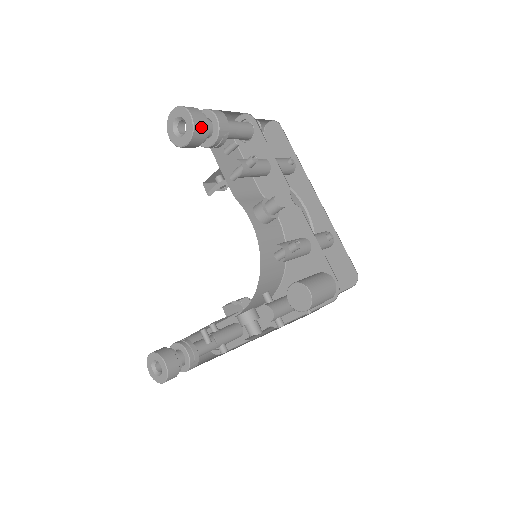
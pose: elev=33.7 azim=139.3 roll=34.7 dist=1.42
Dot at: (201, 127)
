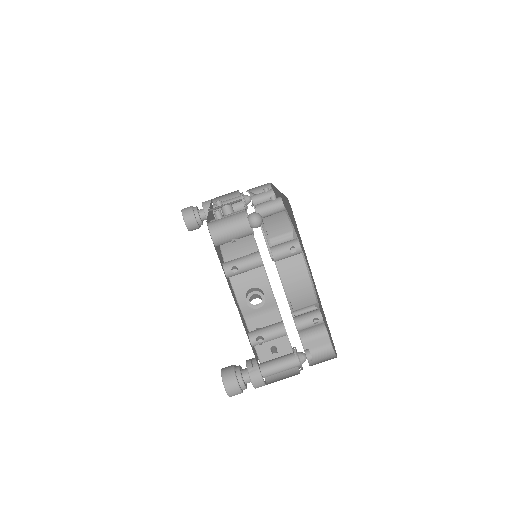
Dot at: (188, 211)
